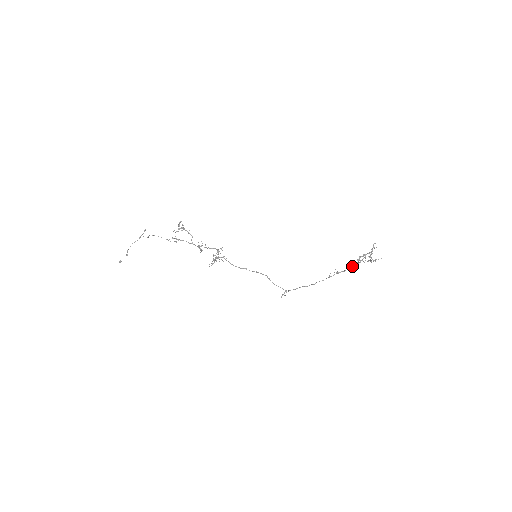
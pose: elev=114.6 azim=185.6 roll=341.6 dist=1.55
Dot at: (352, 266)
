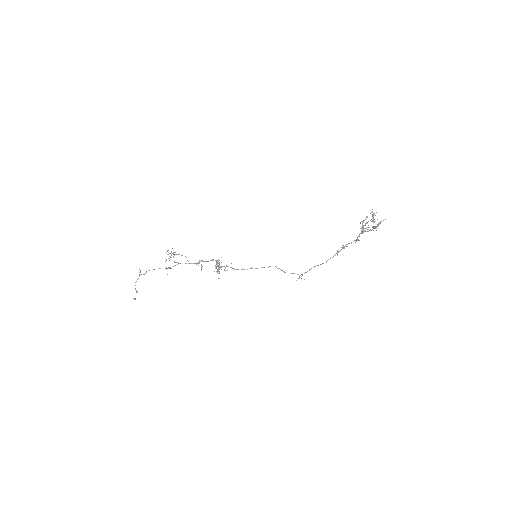
Dot at: (357, 238)
